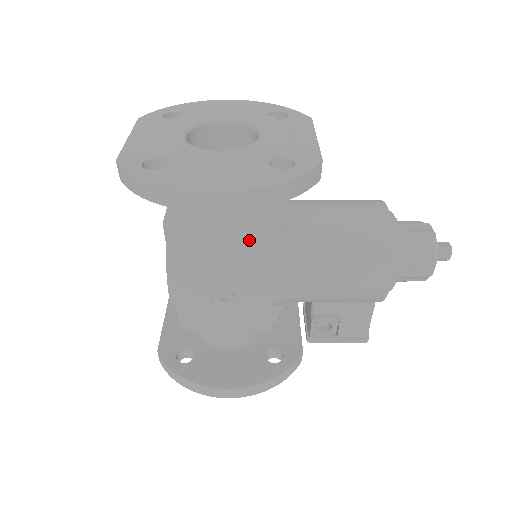
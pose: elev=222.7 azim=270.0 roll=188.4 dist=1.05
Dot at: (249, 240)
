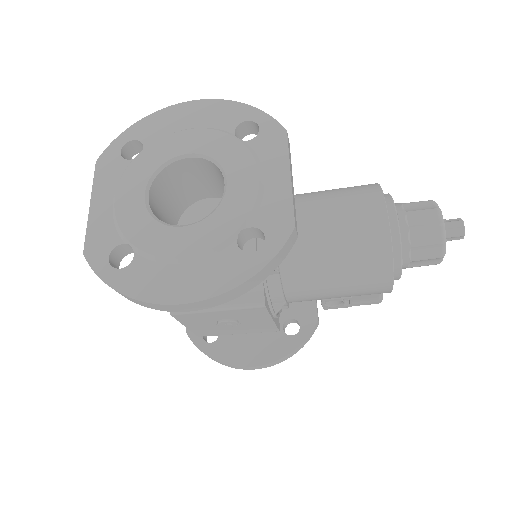
Dot at: occluded
